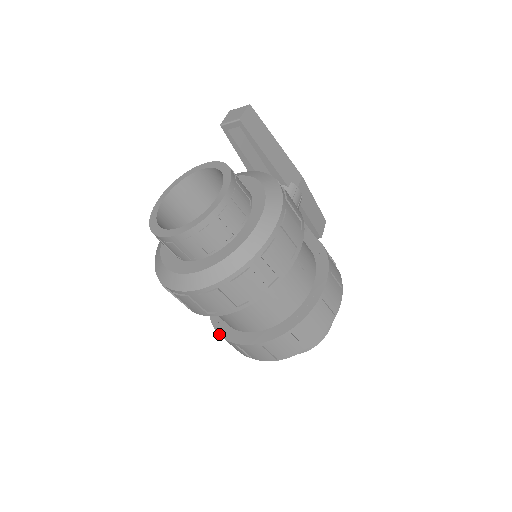
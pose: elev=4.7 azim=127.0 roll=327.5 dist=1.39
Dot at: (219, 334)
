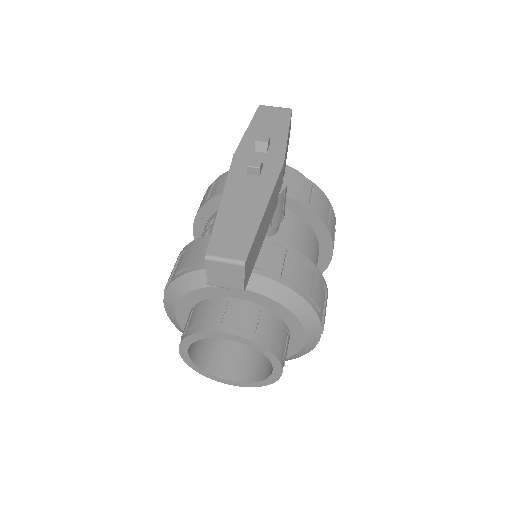
Dot at: occluded
